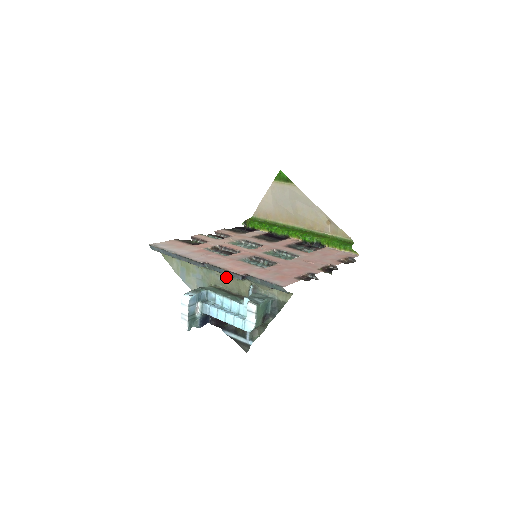
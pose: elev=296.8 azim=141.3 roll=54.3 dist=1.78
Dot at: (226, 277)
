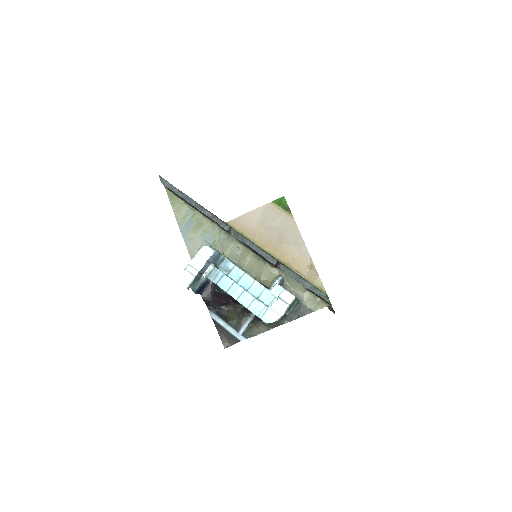
Dot at: (250, 255)
